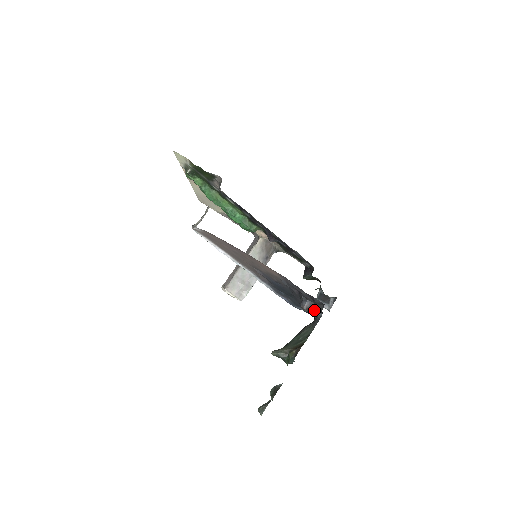
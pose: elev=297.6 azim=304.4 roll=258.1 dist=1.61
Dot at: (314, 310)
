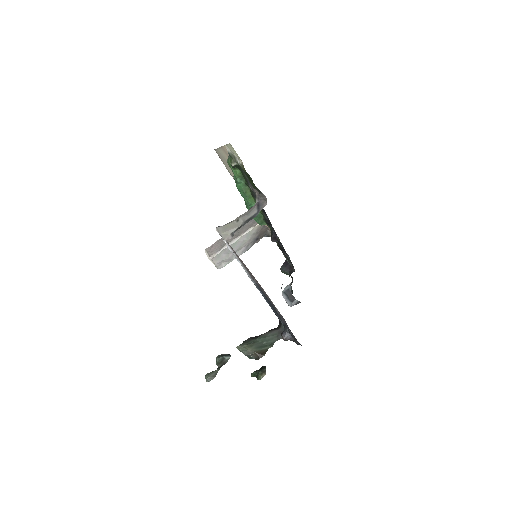
Dot at: occluded
